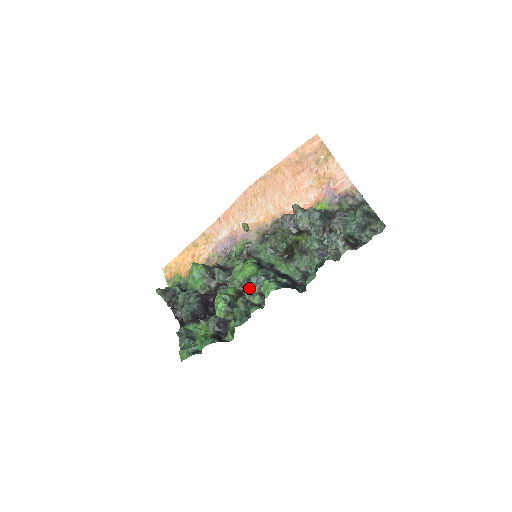
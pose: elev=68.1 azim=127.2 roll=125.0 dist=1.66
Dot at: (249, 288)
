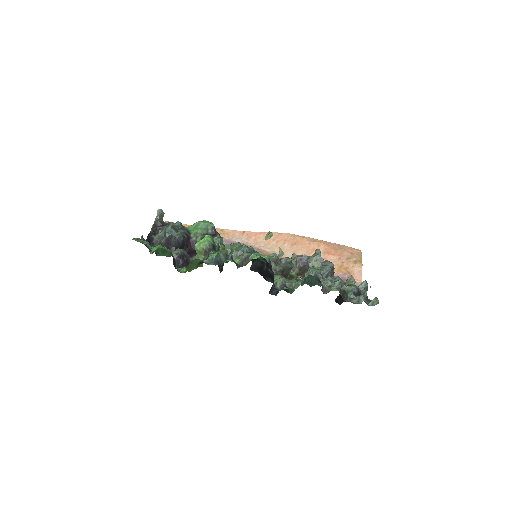
Dot at: (242, 249)
